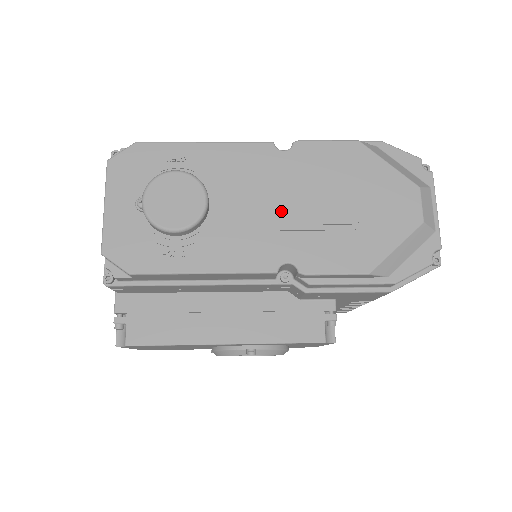
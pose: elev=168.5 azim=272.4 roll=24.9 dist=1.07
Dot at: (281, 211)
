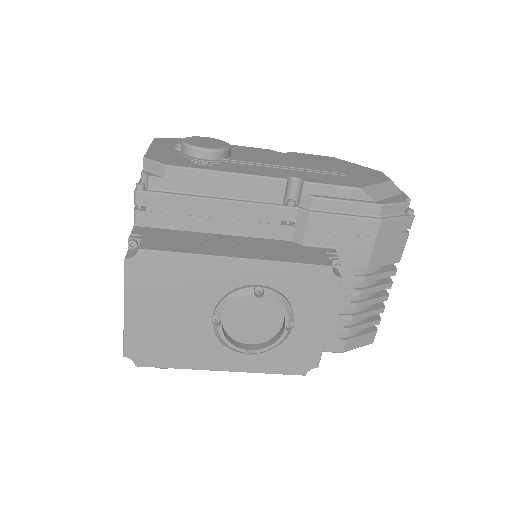
Dot at: (285, 163)
